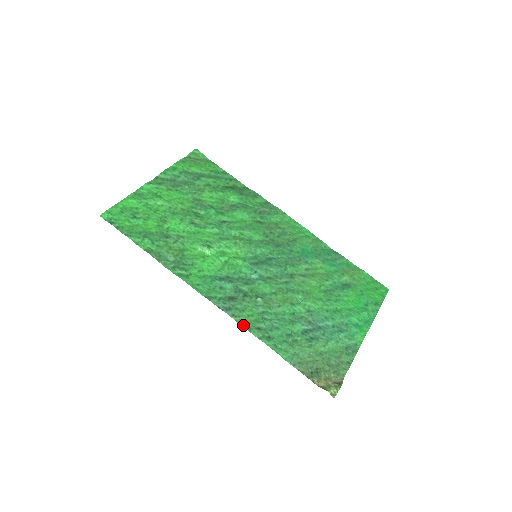
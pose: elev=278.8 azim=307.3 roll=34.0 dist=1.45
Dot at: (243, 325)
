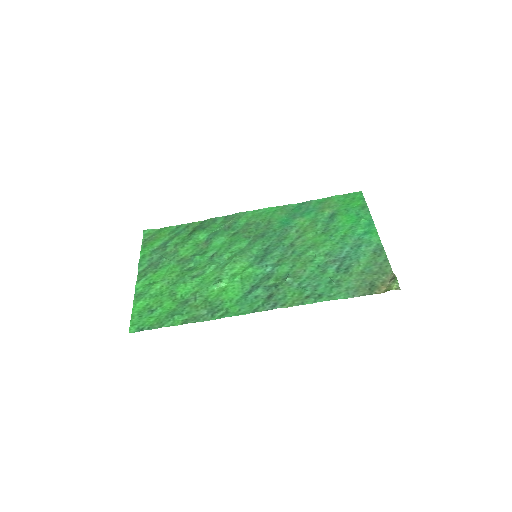
Dot at: (295, 305)
